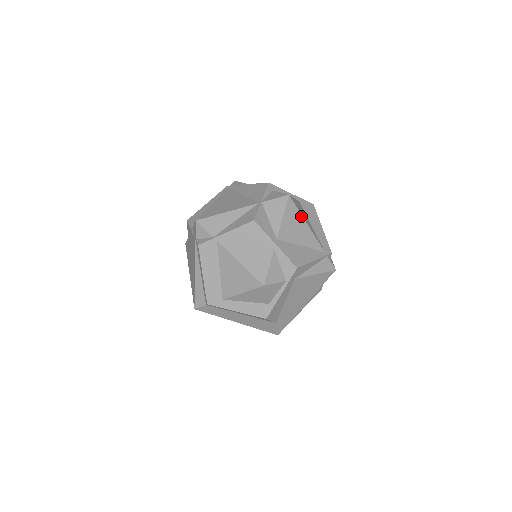
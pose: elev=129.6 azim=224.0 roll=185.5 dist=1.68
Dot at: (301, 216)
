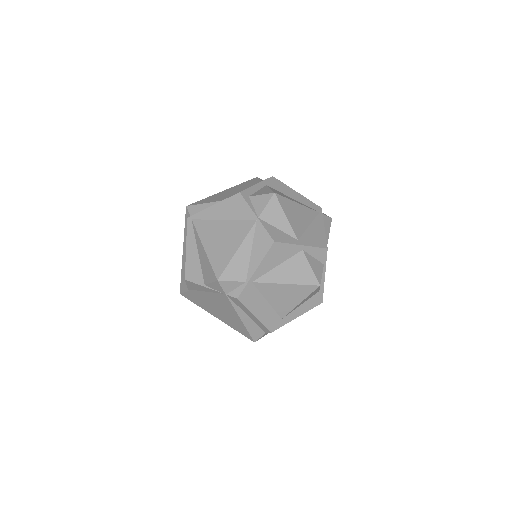
Dot at: (291, 201)
